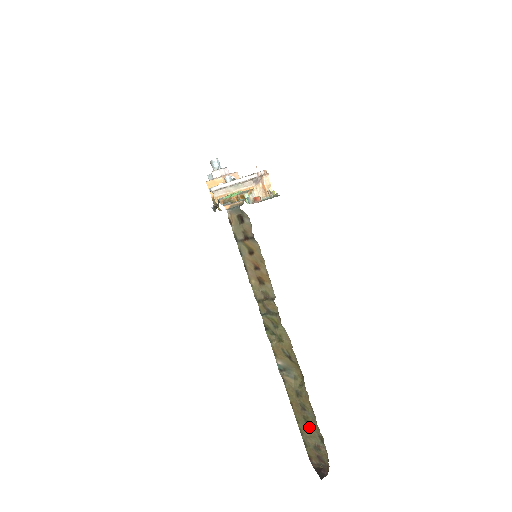
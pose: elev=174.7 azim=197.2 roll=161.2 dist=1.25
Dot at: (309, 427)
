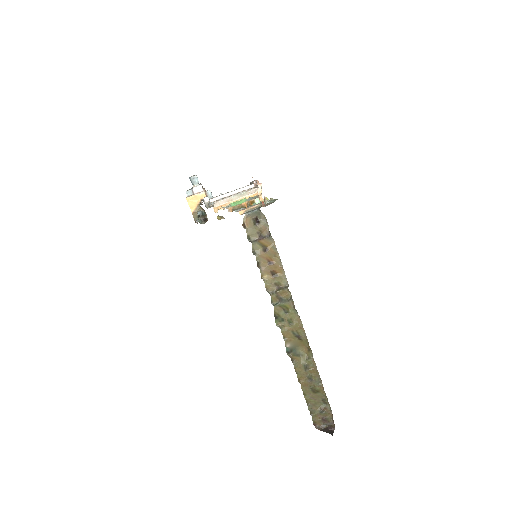
Dot at: (315, 395)
